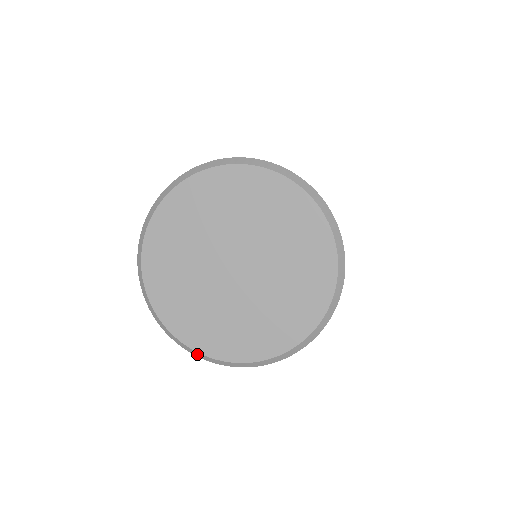
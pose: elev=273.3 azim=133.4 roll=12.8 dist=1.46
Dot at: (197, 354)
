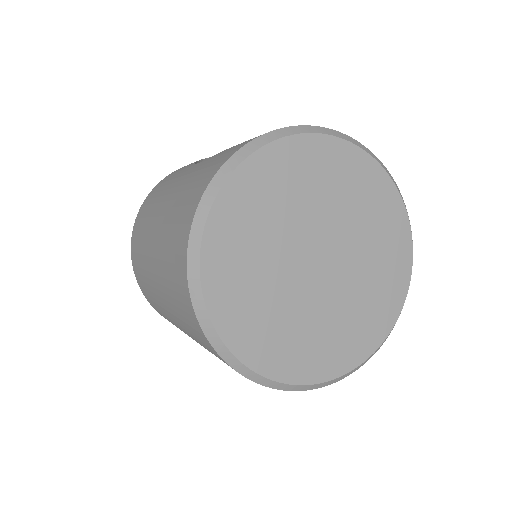
Dot at: (195, 282)
